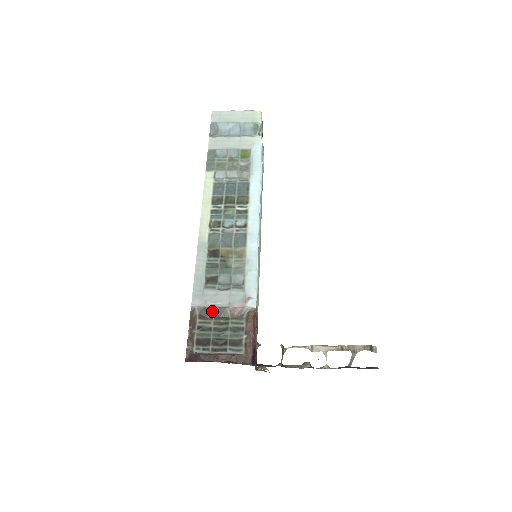
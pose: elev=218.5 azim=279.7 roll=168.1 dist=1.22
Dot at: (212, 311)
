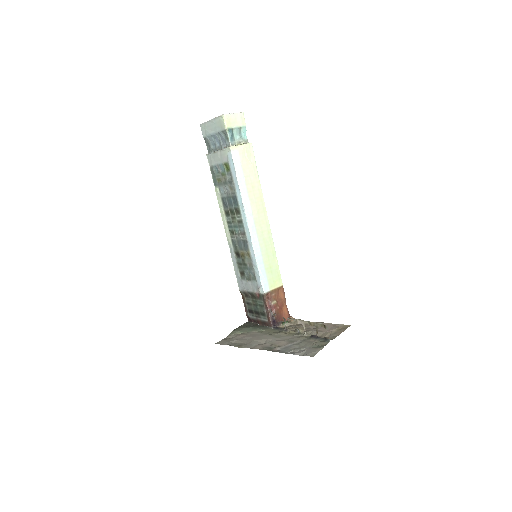
Dot at: (248, 294)
